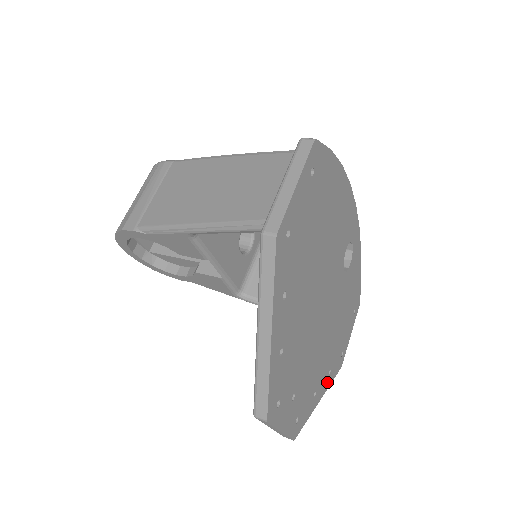
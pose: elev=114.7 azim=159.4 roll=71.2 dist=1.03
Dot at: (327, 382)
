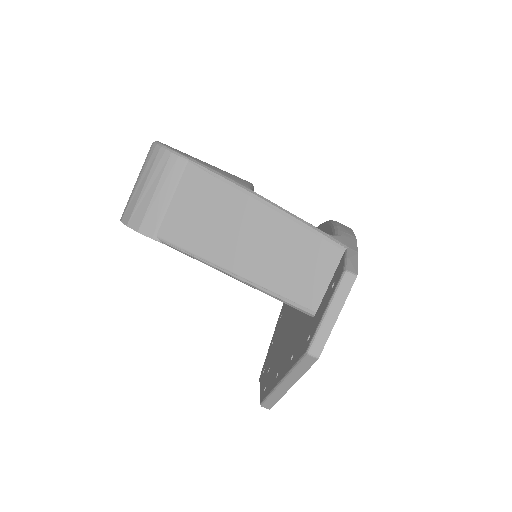
Dot at: occluded
